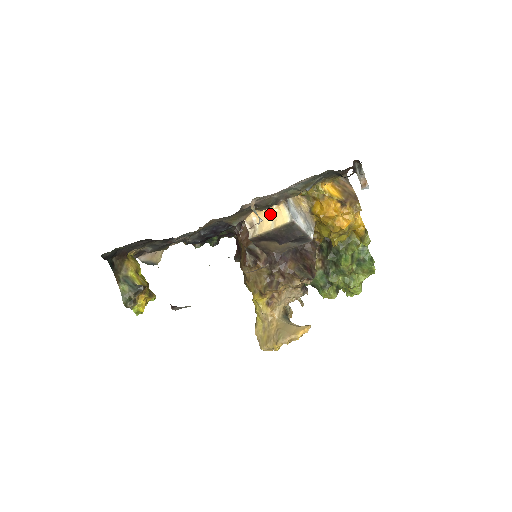
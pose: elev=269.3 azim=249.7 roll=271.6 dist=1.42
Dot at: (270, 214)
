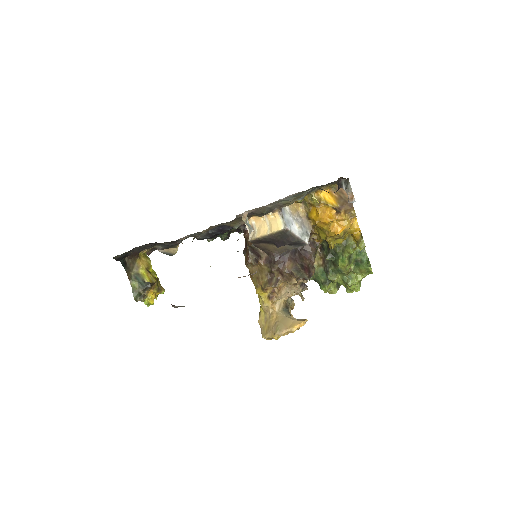
Dot at: (267, 220)
